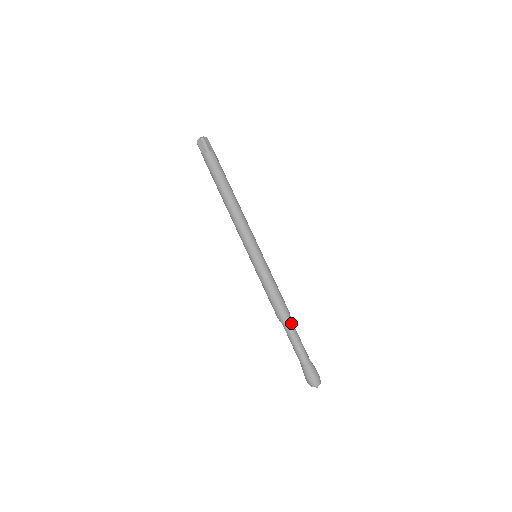
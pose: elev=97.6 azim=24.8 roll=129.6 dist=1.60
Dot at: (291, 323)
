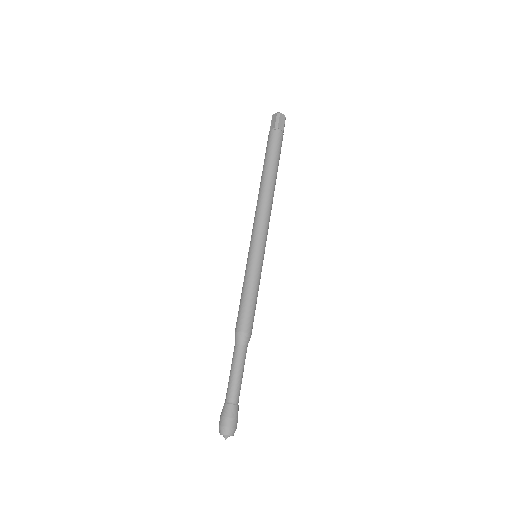
Dot at: (244, 347)
